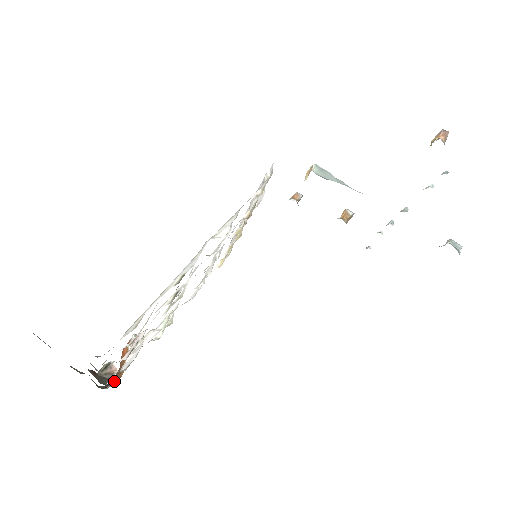
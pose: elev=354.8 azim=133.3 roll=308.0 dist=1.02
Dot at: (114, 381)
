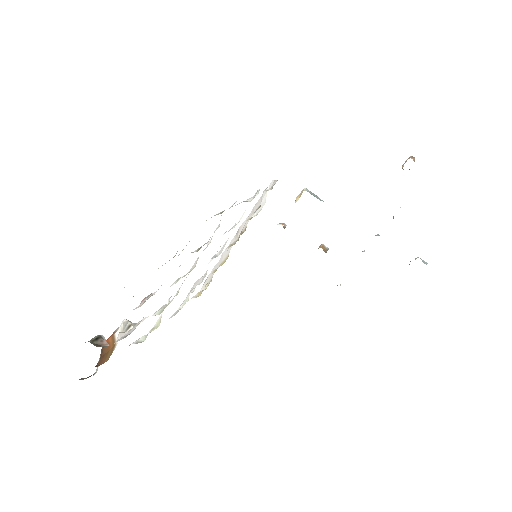
Dot at: (97, 366)
